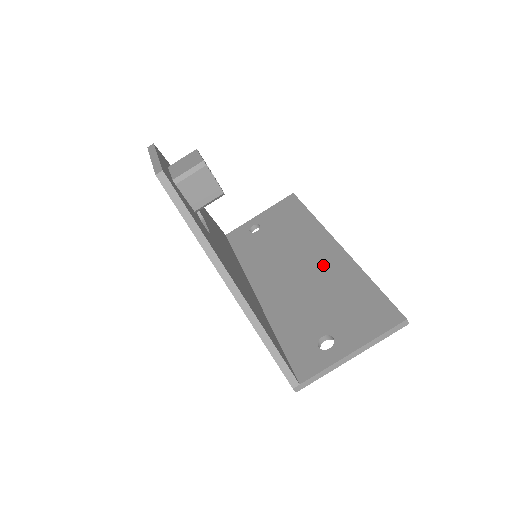
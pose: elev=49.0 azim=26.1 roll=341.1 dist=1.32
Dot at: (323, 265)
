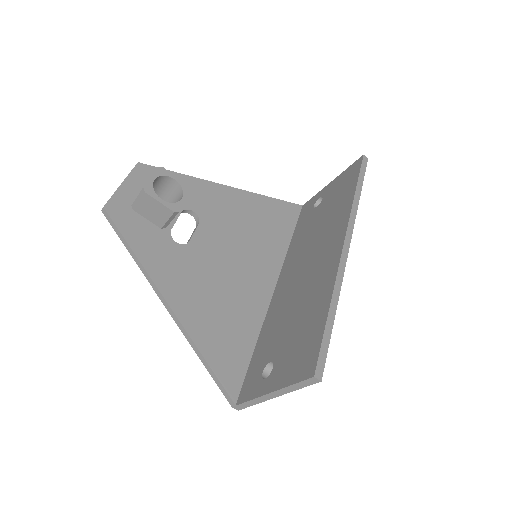
Dot at: (319, 271)
